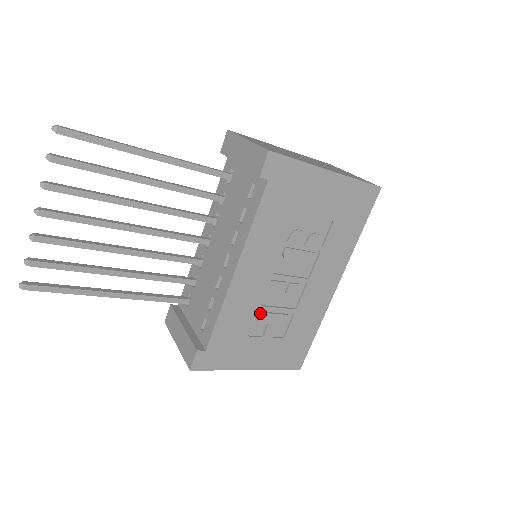
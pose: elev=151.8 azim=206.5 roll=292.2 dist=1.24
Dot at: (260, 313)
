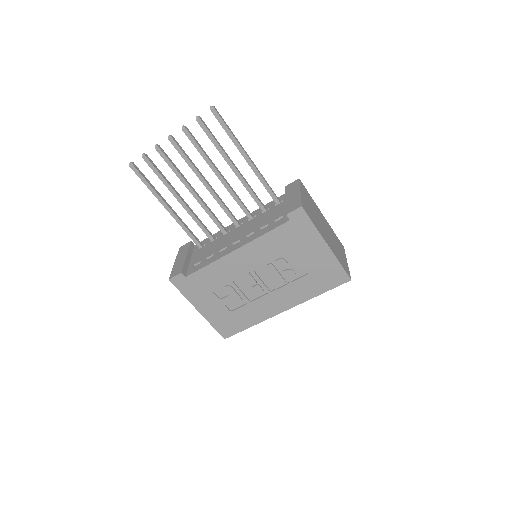
Dot at: (229, 285)
